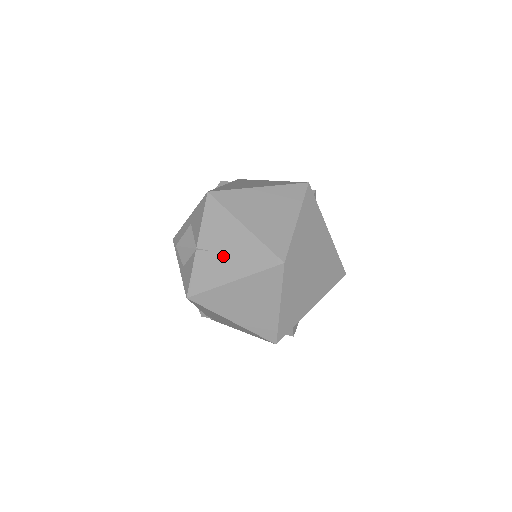
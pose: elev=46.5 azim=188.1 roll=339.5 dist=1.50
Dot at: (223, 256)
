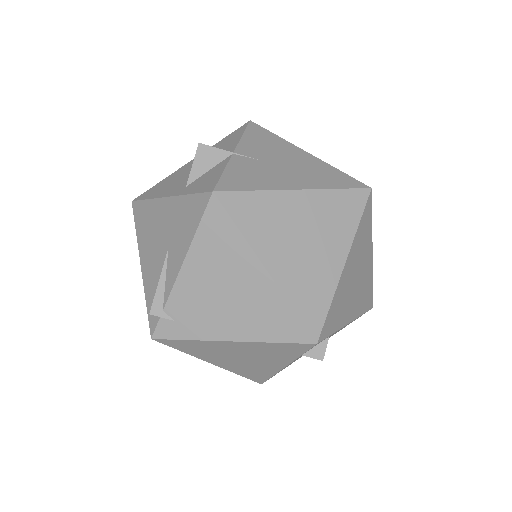
Dot at: (278, 166)
